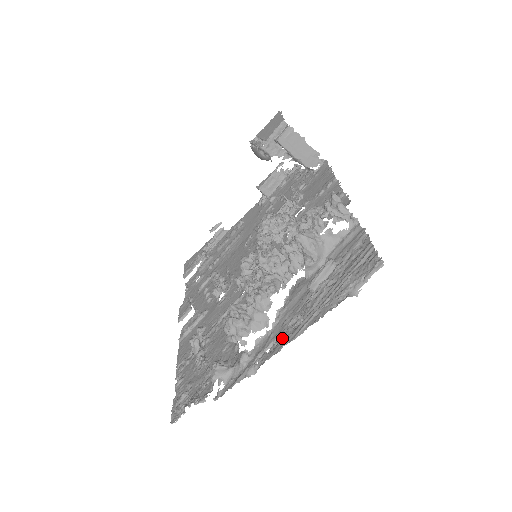
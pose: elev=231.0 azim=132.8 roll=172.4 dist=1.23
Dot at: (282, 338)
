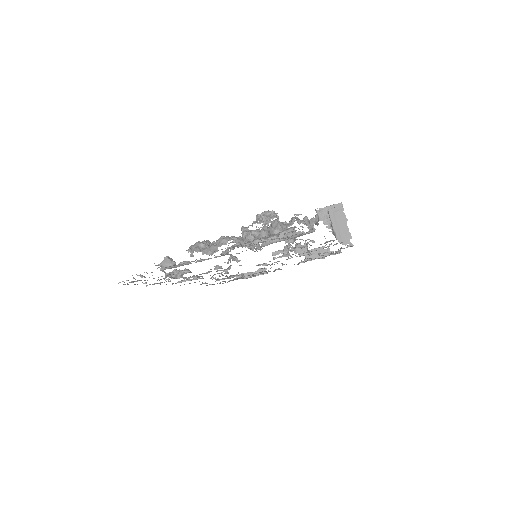
Dot at: occluded
